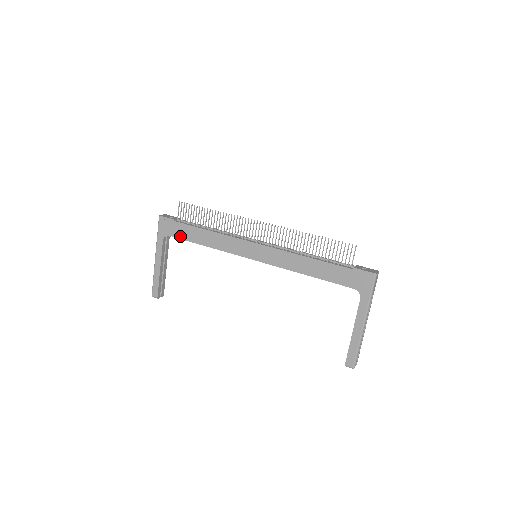
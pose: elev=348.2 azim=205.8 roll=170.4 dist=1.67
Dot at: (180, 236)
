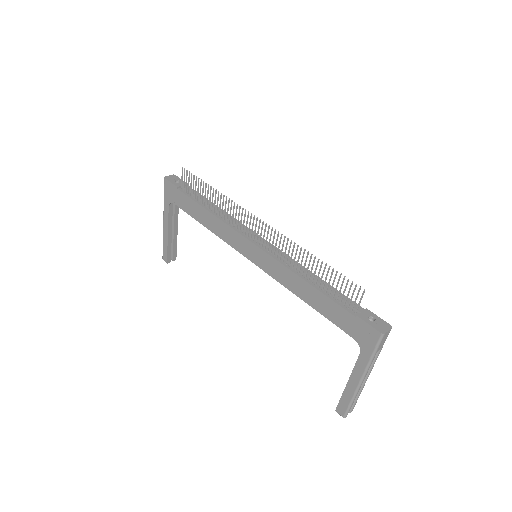
Dot at: (183, 207)
